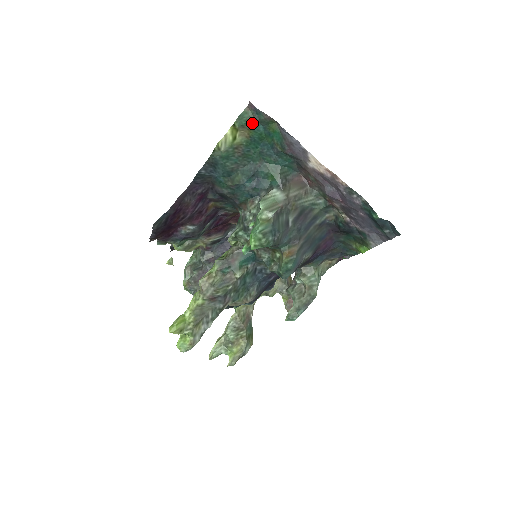
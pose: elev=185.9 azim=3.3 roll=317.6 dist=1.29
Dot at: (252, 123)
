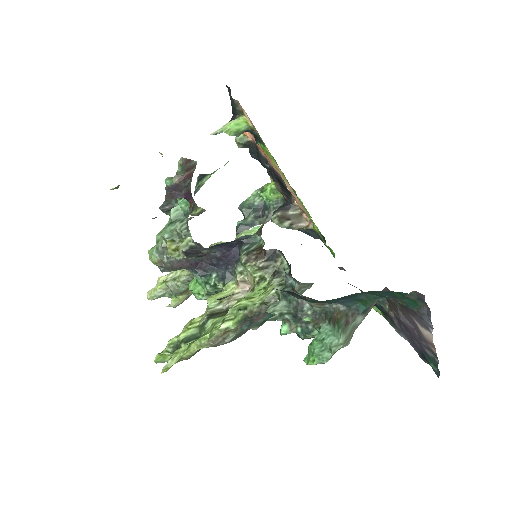
Dot at: occluded
